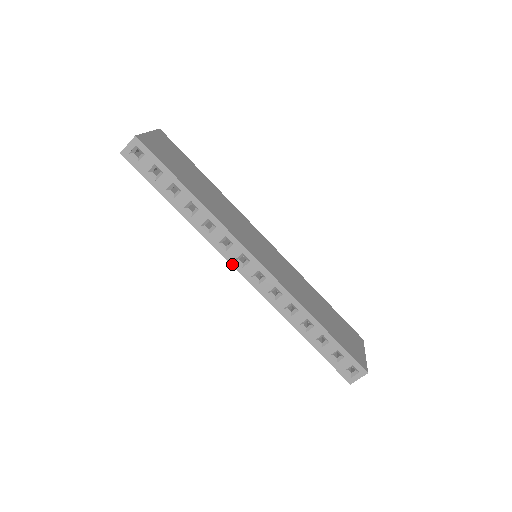
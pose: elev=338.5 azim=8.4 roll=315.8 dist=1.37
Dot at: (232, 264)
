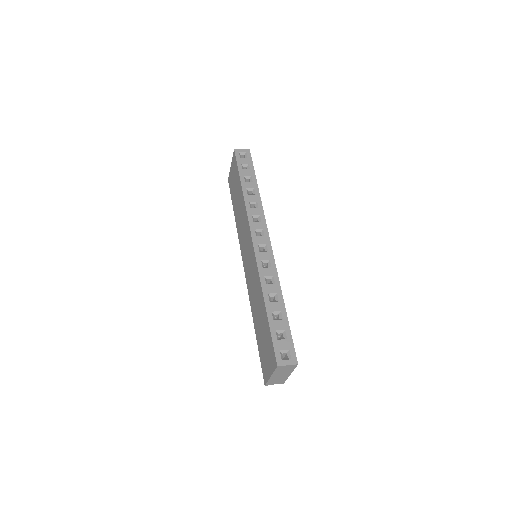
Dot at: (251, 230)
